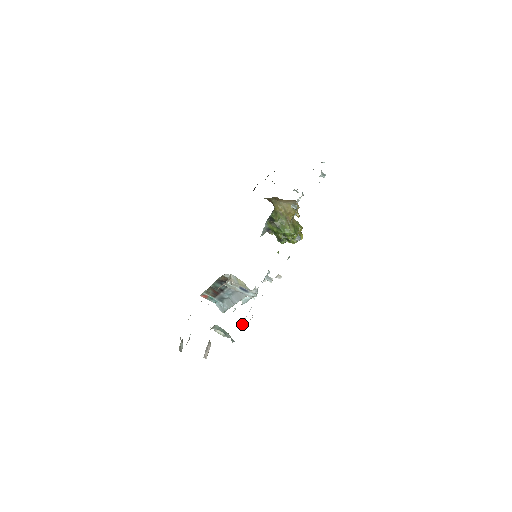
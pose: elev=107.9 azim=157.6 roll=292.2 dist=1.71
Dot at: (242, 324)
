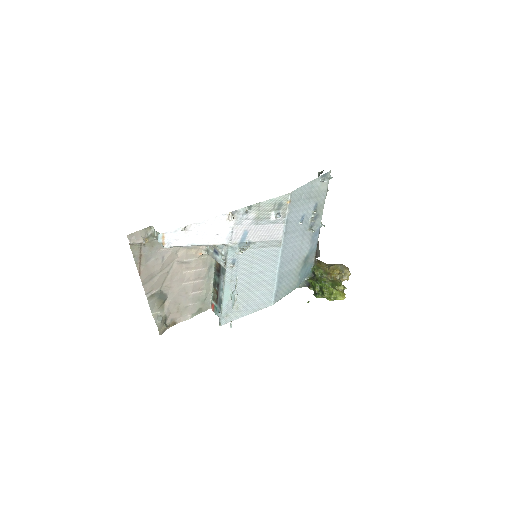
Dot at: (182, 245)
